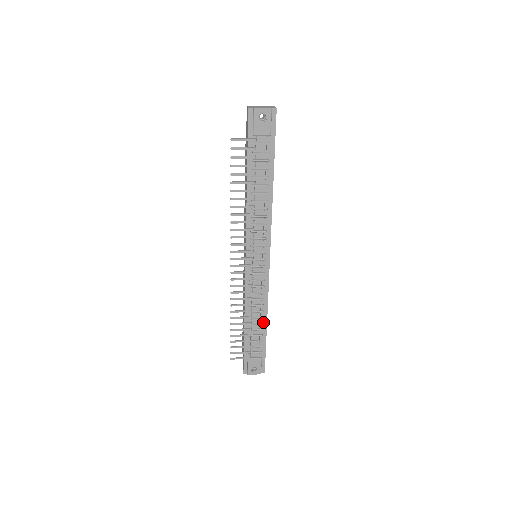
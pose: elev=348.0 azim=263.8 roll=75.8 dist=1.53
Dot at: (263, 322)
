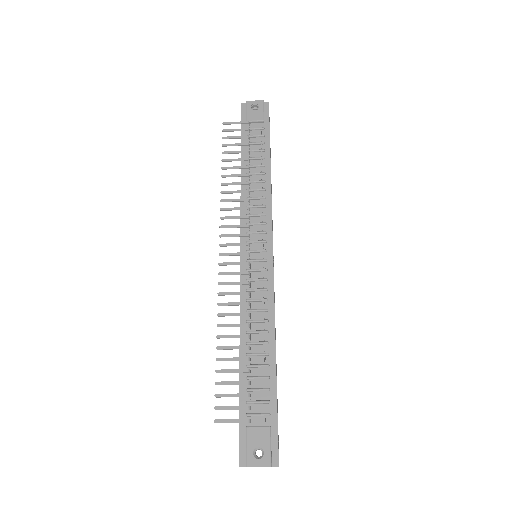
Dot at: (269, 352)
